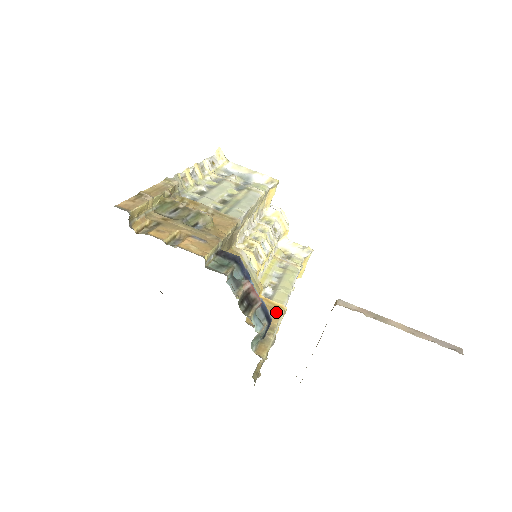
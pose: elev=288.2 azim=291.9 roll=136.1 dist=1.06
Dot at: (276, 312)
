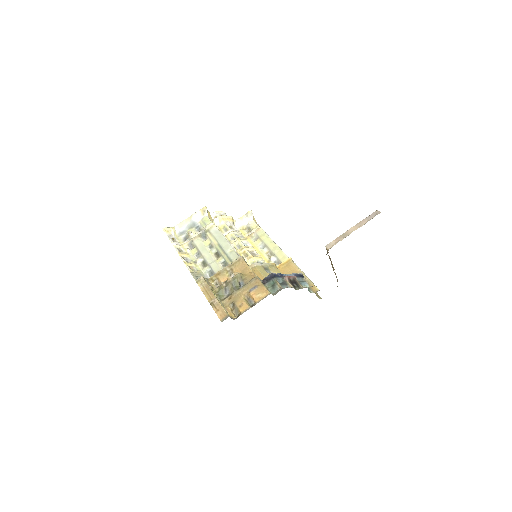
Dot at: (291, 265)
